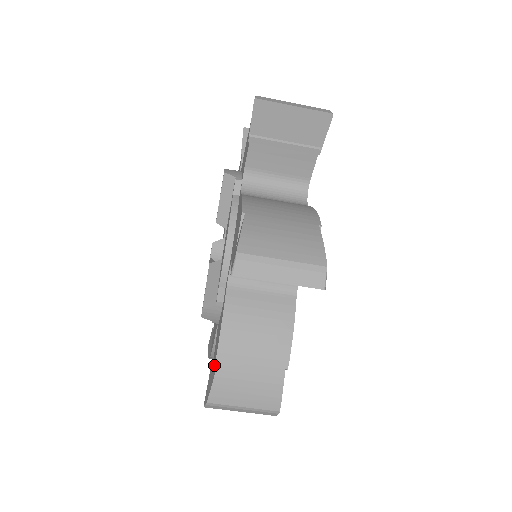
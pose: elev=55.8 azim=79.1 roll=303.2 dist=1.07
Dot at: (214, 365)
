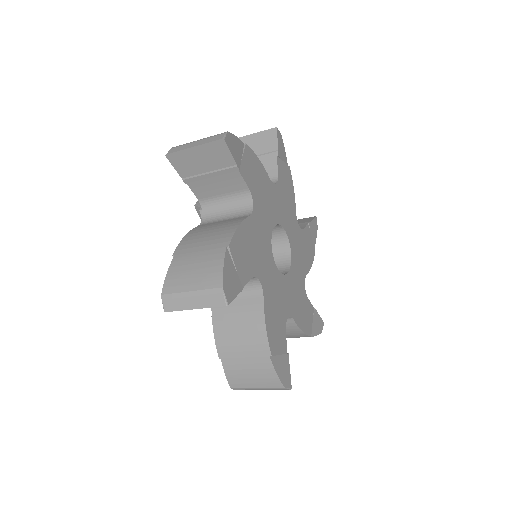
Dot at: occluded
